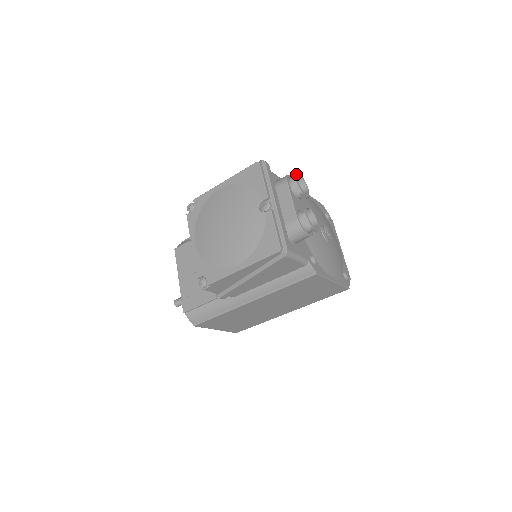
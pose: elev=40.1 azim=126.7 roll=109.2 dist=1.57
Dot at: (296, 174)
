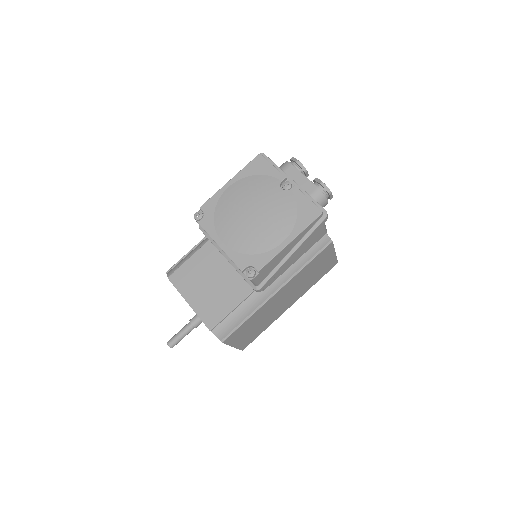
Dot at: (294, 158)
